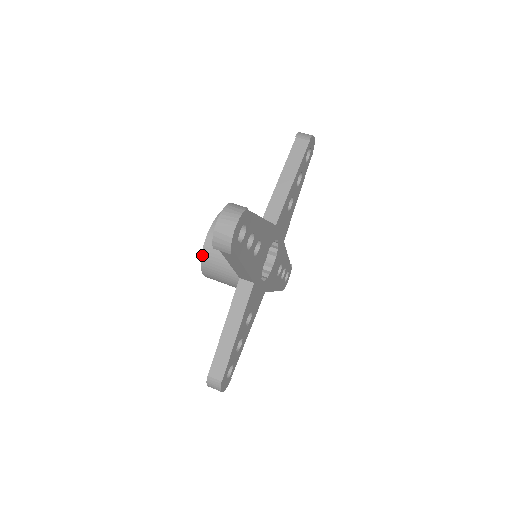
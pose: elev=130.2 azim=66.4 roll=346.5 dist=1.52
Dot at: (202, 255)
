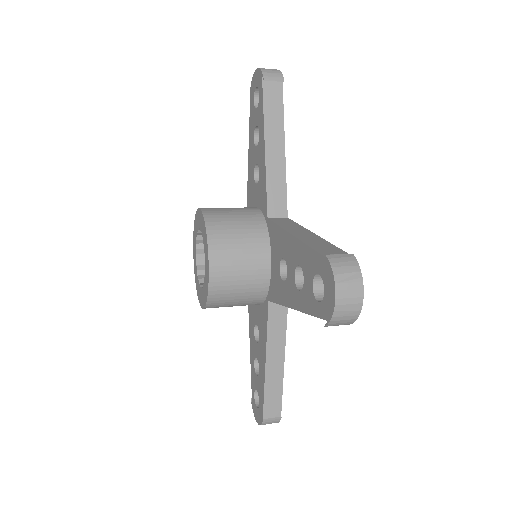
Dot at: (204, 217)
